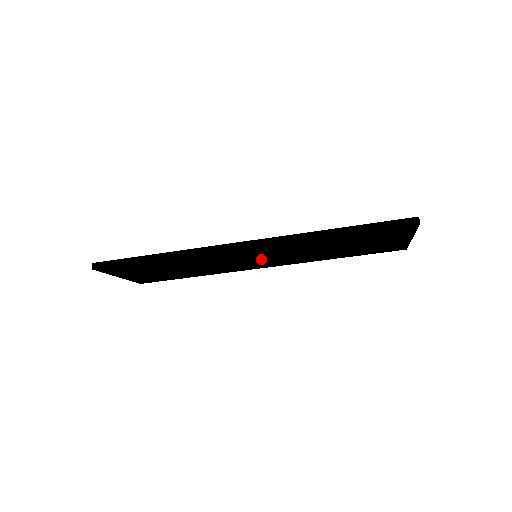
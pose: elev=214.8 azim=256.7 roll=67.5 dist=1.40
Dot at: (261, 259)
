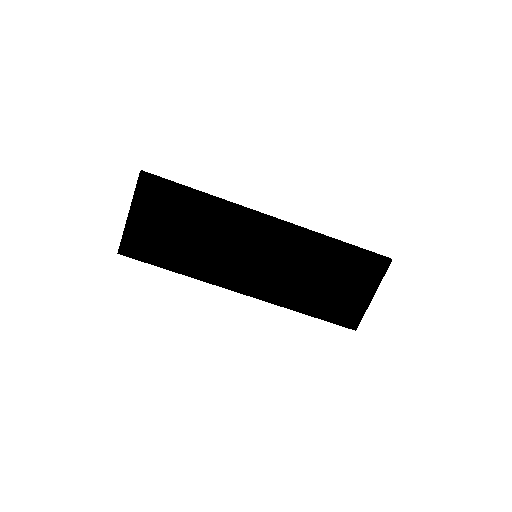
Dot at: (258, 262)
